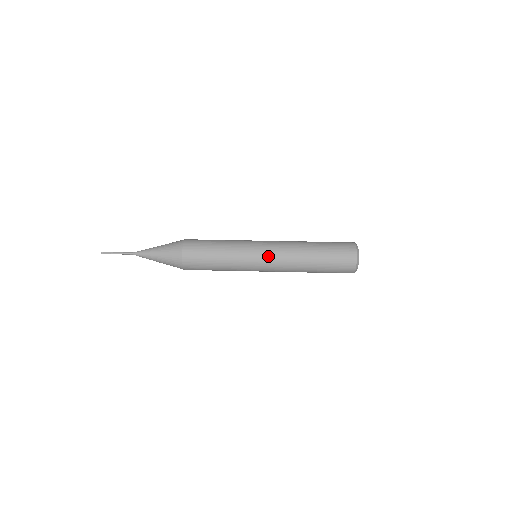
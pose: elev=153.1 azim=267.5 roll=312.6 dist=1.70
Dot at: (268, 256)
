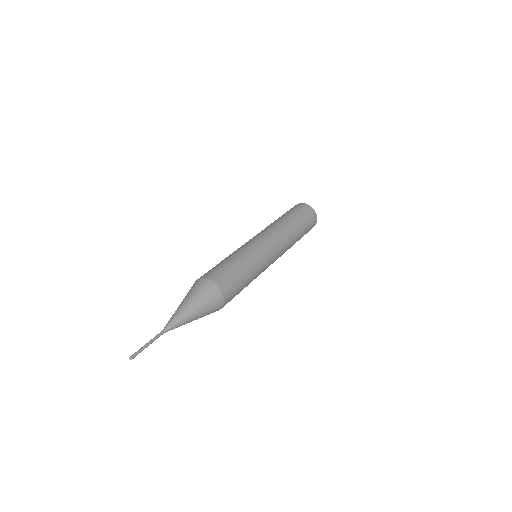
Dot at: (272, 242)
